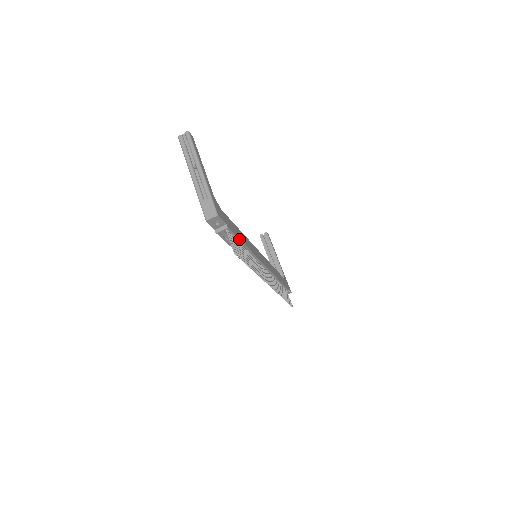
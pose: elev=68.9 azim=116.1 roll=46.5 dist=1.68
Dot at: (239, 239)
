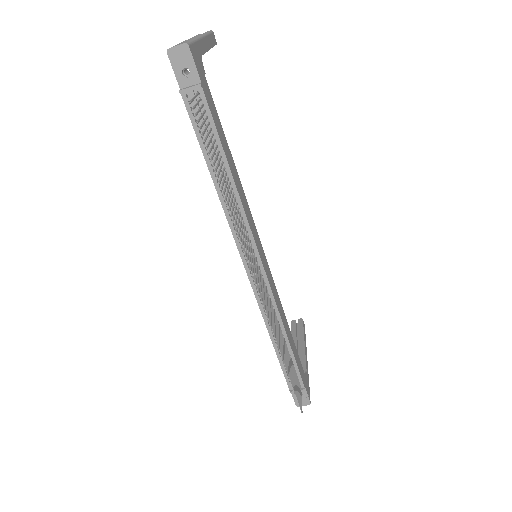
Dot at: (221, 143)
